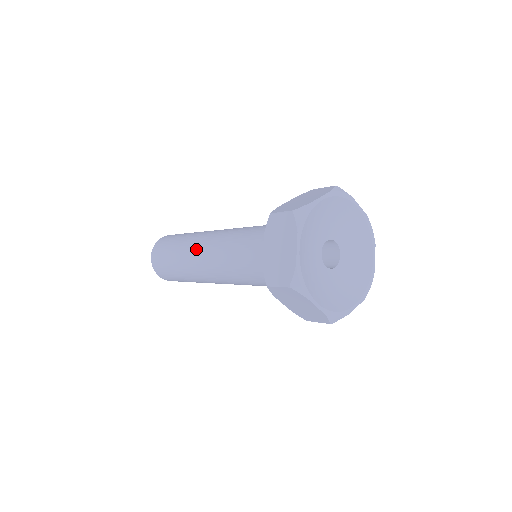
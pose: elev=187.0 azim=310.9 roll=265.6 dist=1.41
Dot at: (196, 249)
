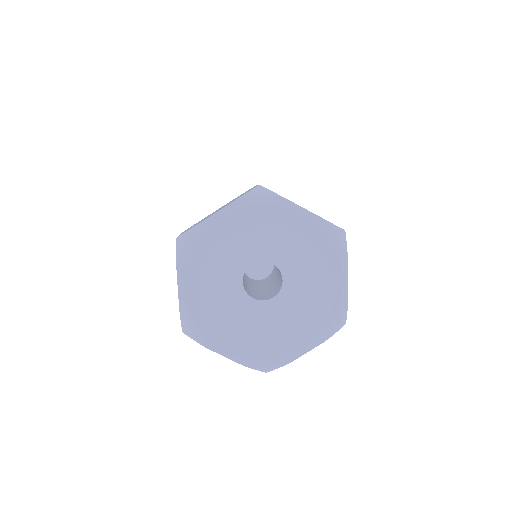
Dot at: occluded
